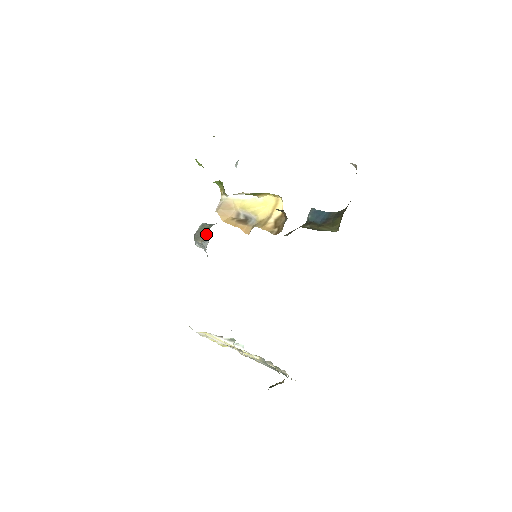
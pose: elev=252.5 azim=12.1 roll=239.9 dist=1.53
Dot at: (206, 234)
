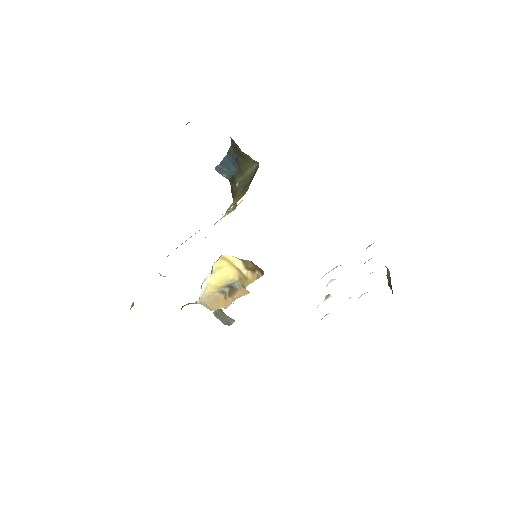
Dot at: (228, 317)
